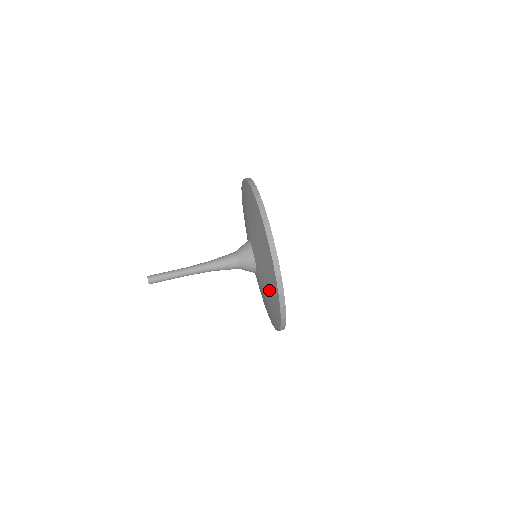
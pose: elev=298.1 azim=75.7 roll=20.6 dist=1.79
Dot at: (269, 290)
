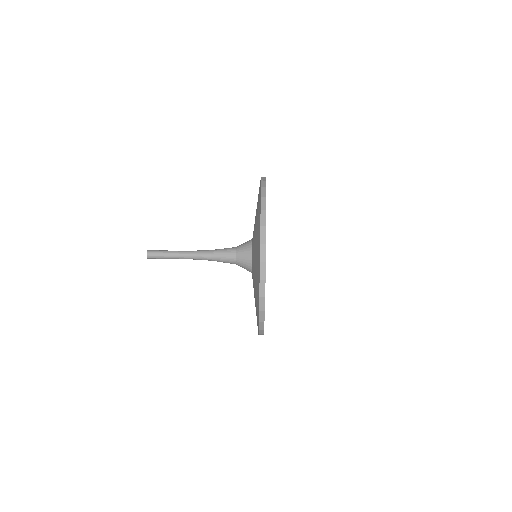
Dot at: (255, 304)
